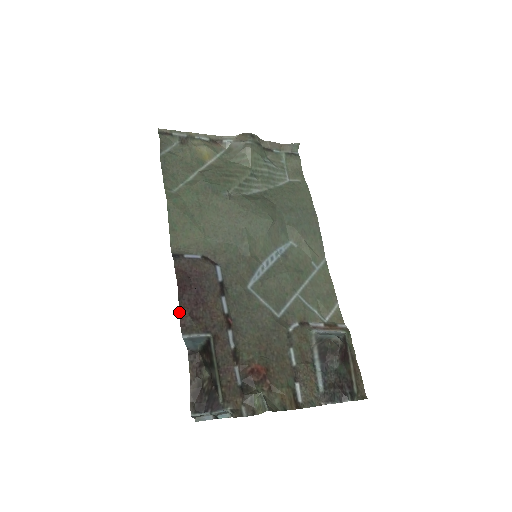
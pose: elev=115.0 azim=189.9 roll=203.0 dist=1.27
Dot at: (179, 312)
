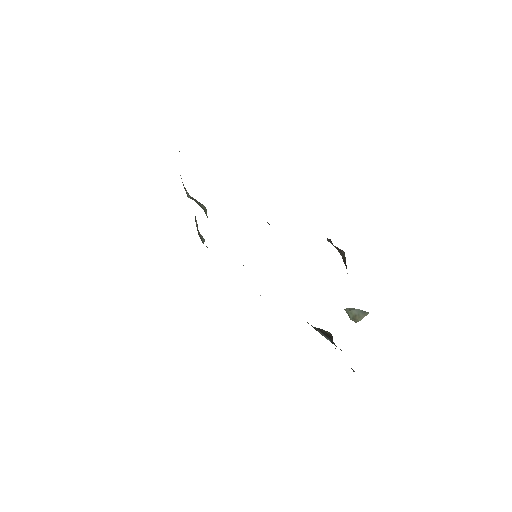
Dot at: occluded
